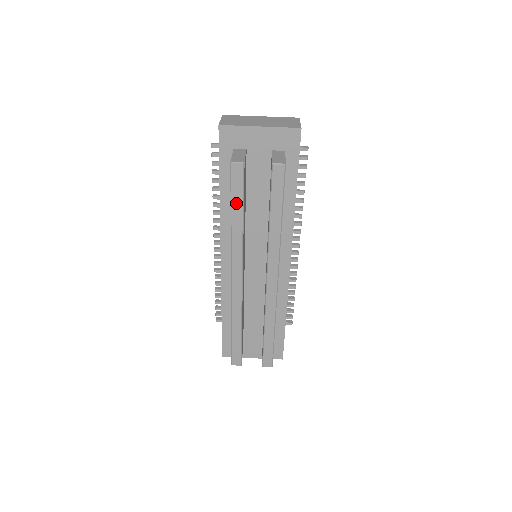
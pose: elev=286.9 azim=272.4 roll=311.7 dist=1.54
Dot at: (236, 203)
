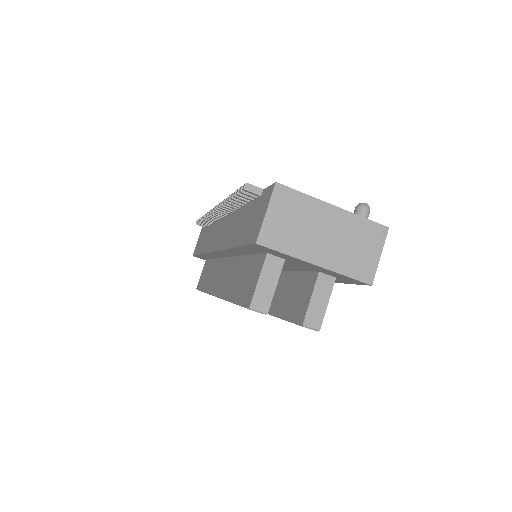
Dot at: occluded
